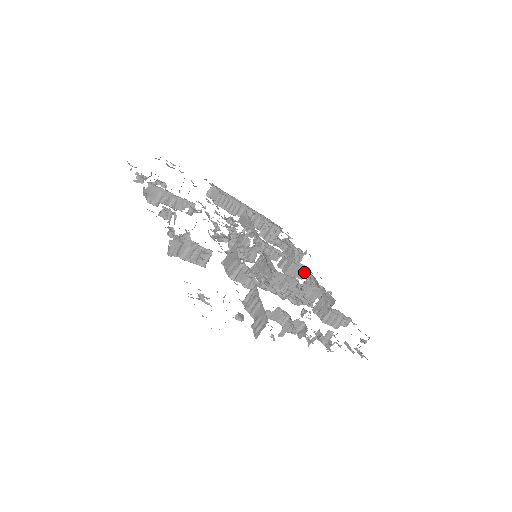
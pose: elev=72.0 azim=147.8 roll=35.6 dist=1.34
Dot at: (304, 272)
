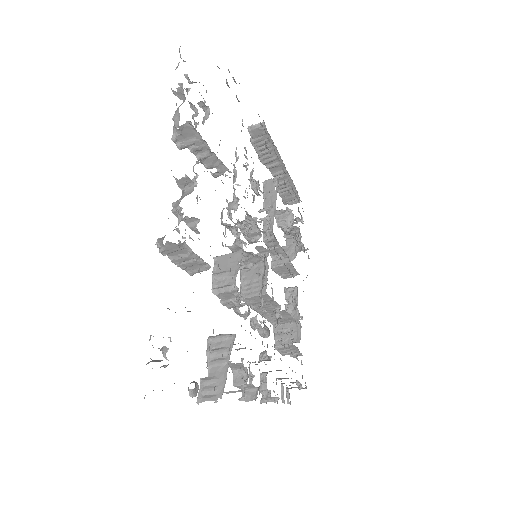
Dot at: (291, 275)
